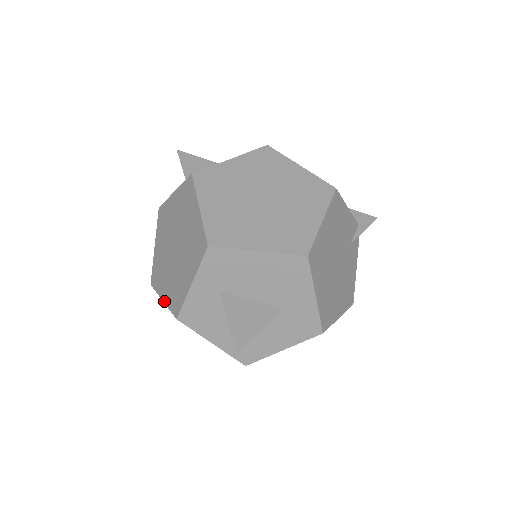
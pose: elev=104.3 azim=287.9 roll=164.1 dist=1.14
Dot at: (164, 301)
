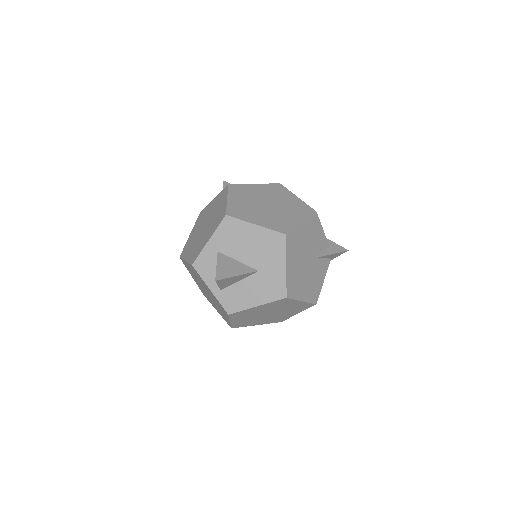
Dot at: occluded
